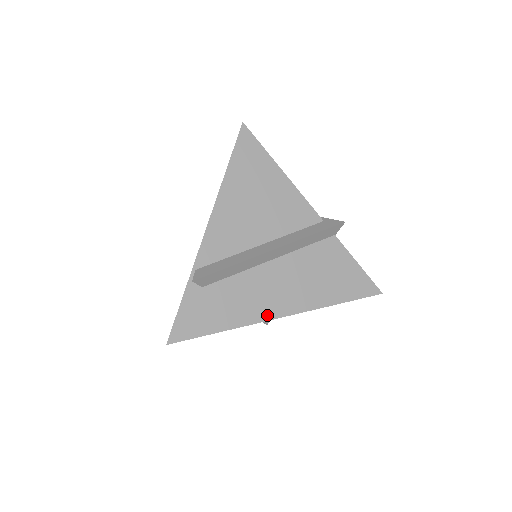
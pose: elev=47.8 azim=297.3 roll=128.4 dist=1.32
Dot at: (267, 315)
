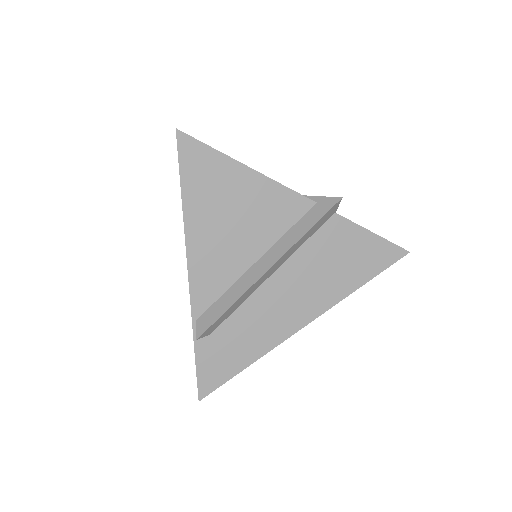
Dot at: (289, 331)
